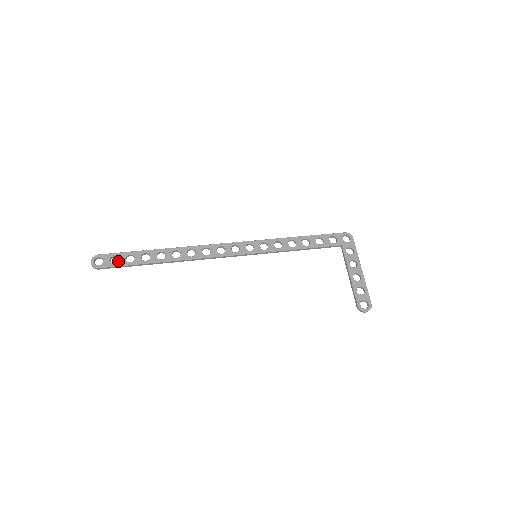
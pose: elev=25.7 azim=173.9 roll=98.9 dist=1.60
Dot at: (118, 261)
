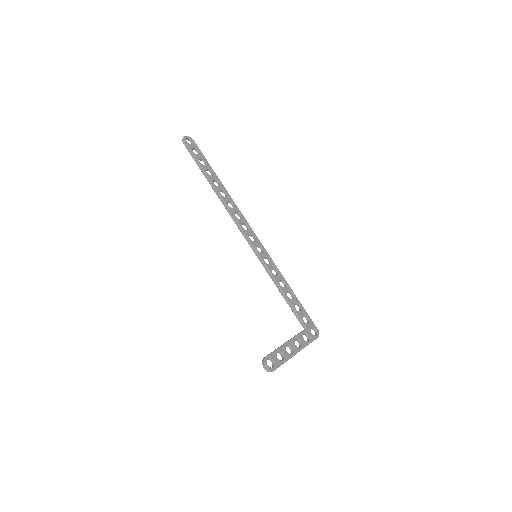
Dot at: occluded
